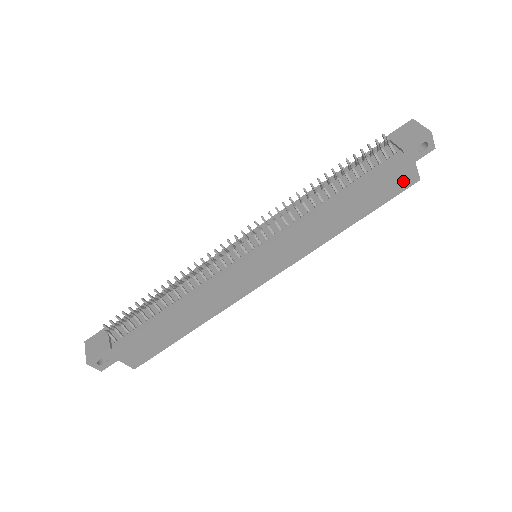
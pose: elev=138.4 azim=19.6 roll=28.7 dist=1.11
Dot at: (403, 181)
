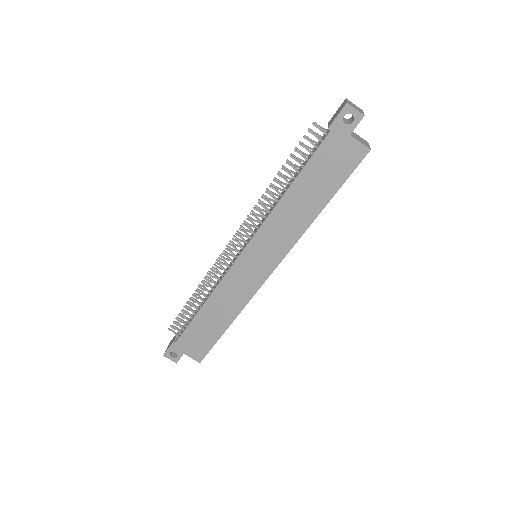
Dot at: (350, 156)
